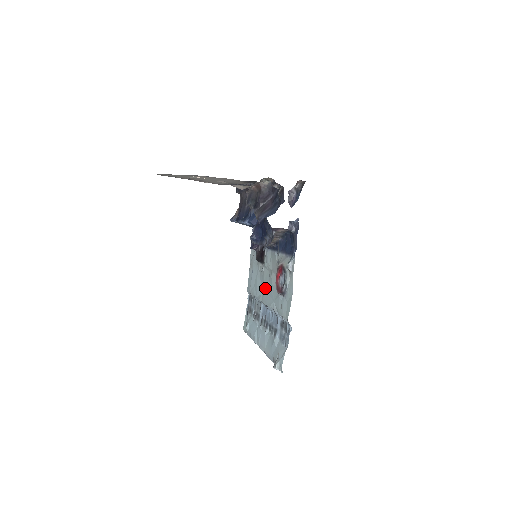
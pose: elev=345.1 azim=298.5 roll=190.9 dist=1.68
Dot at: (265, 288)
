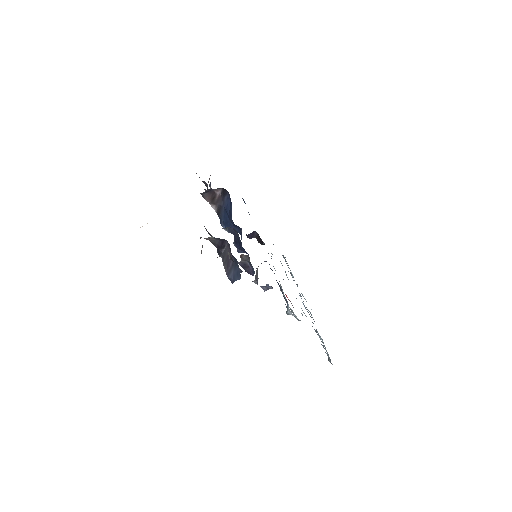
Dot at: occluded
